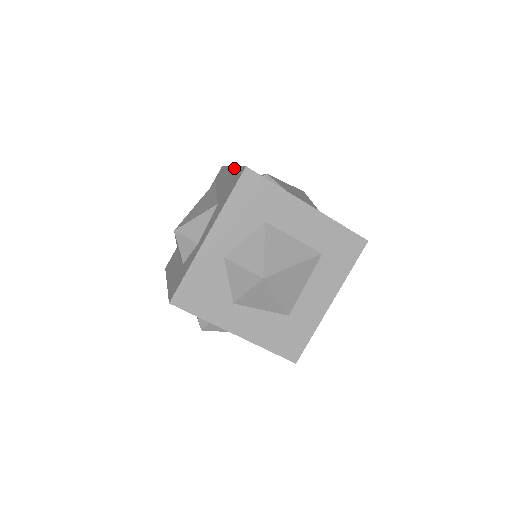
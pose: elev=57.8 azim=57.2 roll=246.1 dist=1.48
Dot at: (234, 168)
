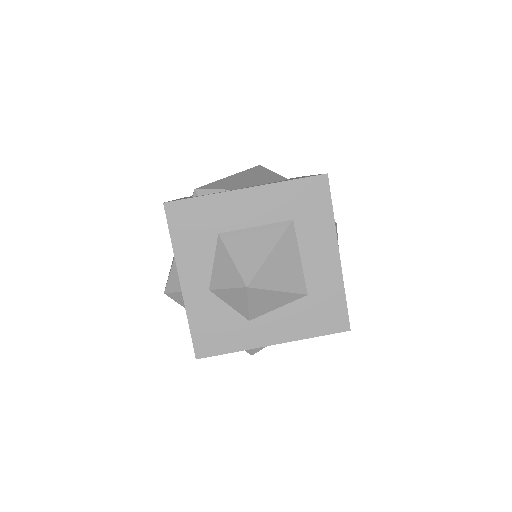
Dot at: occluded
